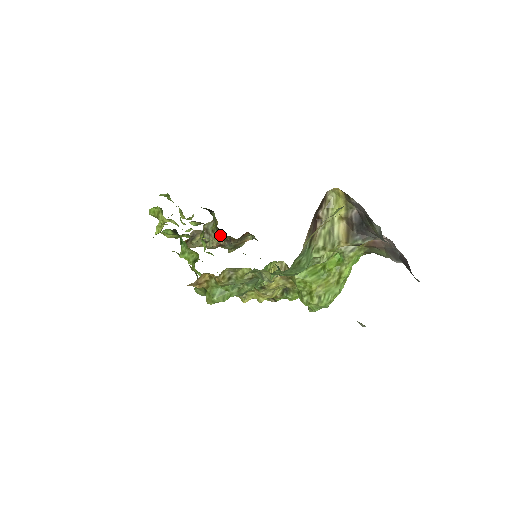
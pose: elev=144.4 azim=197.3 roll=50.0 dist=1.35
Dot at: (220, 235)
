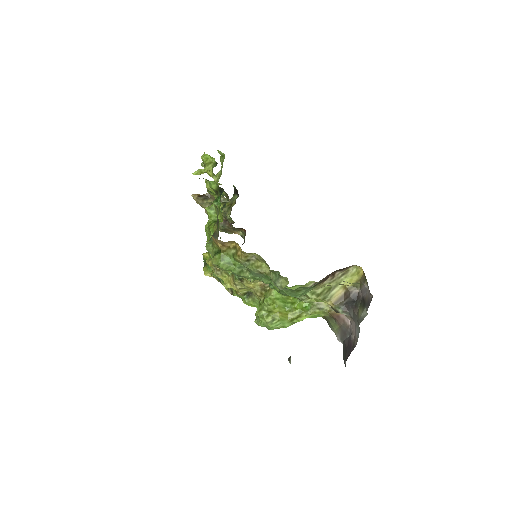
Dot at: (228, 214)
